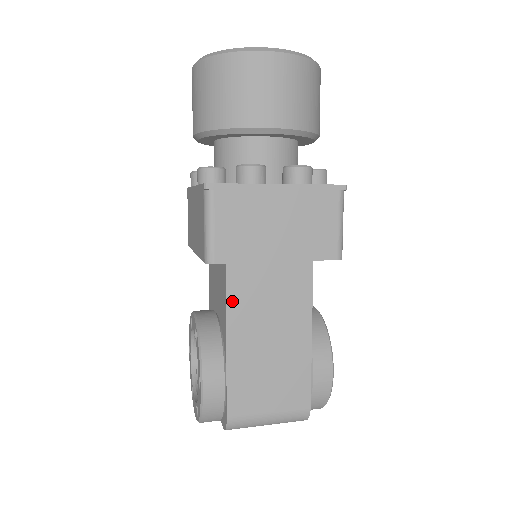
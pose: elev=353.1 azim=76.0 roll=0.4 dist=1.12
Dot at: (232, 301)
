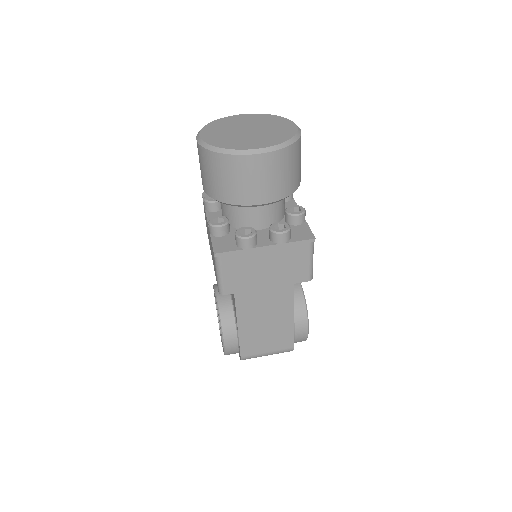
Dot at: (239, 302)
